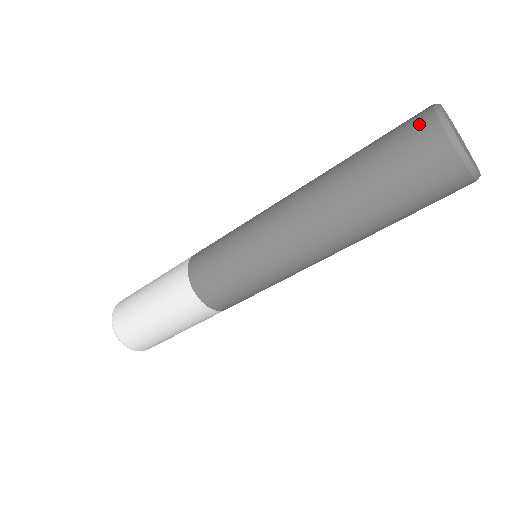
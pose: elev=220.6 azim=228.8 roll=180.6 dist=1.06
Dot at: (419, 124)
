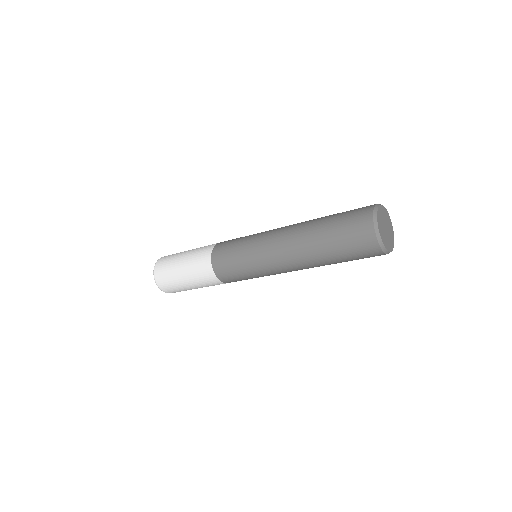
Dot at: (366, 240)
